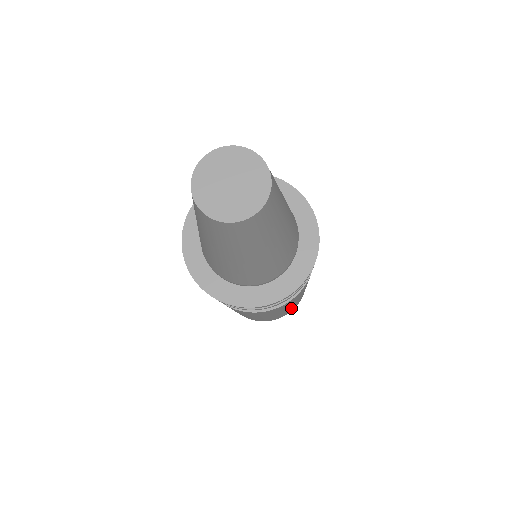
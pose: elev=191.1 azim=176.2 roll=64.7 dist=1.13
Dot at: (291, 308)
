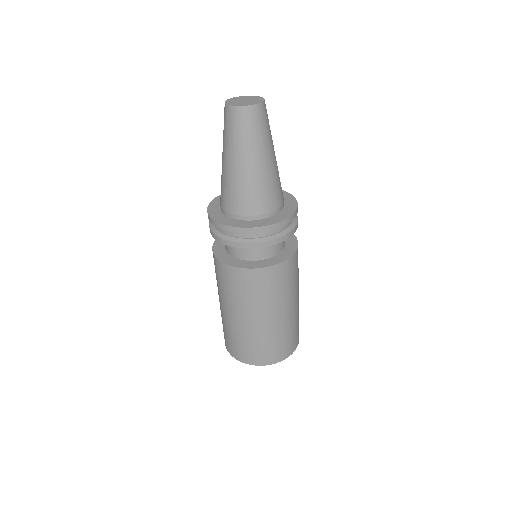
Dot at: (292, 327)
